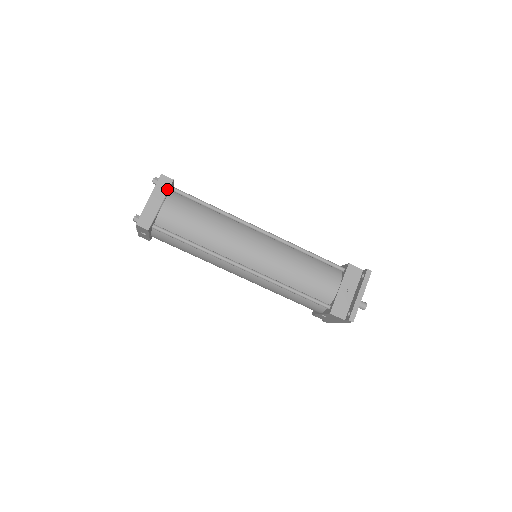
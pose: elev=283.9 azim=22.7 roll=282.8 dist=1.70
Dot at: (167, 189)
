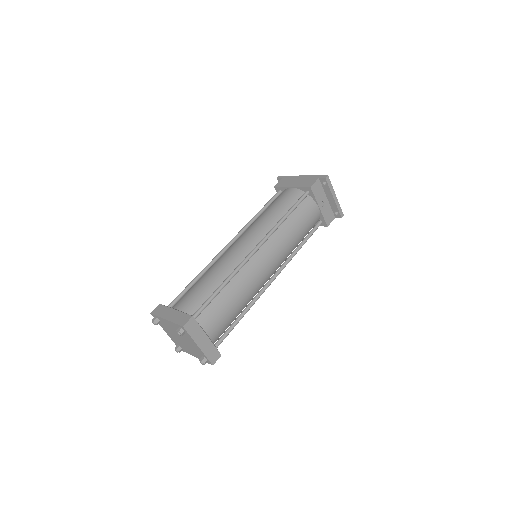
Dot at: (198, 326)
